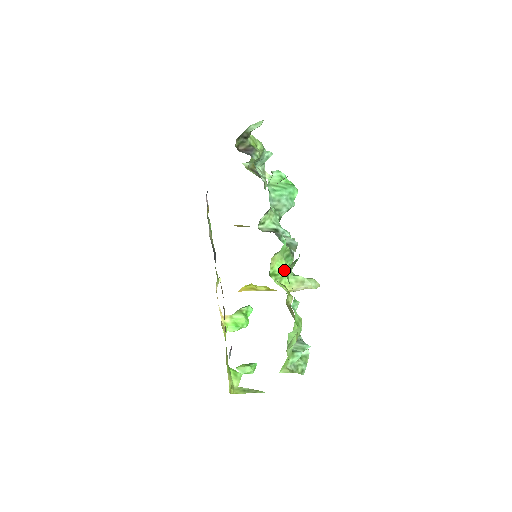
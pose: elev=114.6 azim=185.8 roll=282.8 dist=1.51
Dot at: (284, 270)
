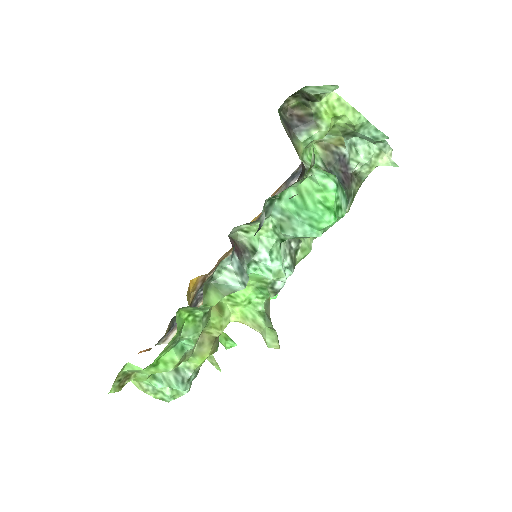
Dot at: (245, 298)
